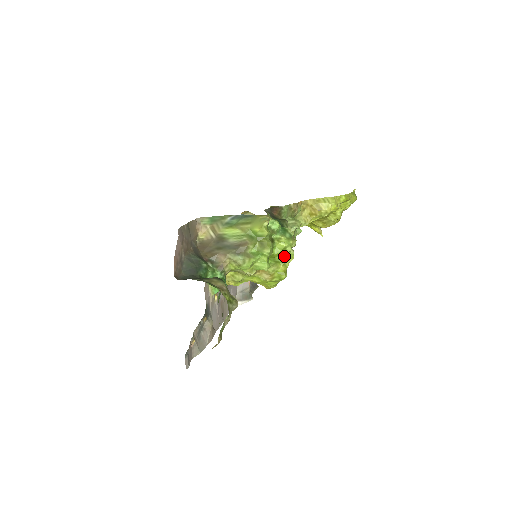
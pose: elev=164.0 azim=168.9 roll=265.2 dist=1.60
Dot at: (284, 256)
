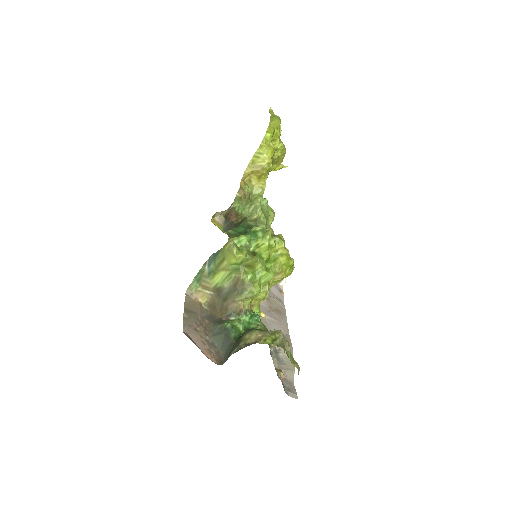
Dot at: (275, 250)
